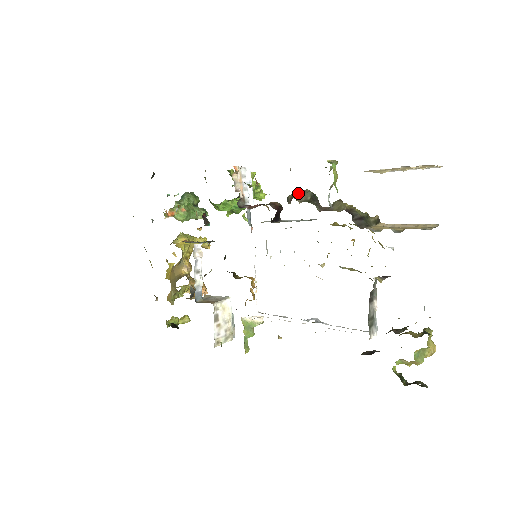
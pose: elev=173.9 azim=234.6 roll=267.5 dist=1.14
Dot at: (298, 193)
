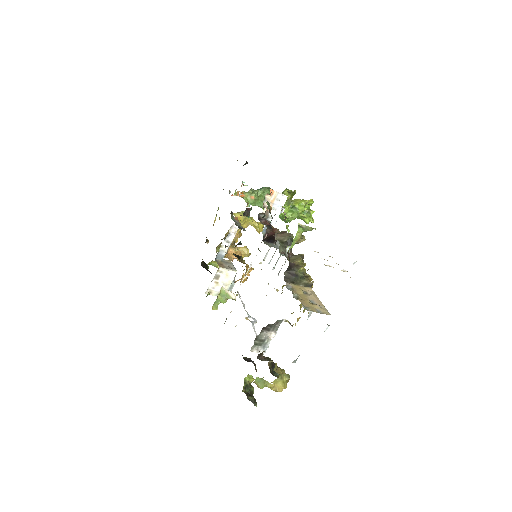
Dot at: (286, 233)
